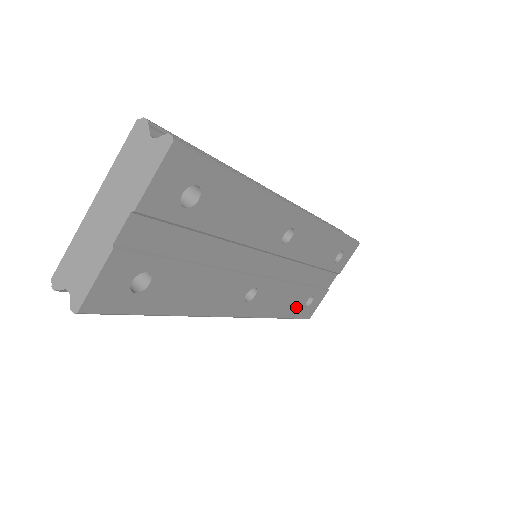
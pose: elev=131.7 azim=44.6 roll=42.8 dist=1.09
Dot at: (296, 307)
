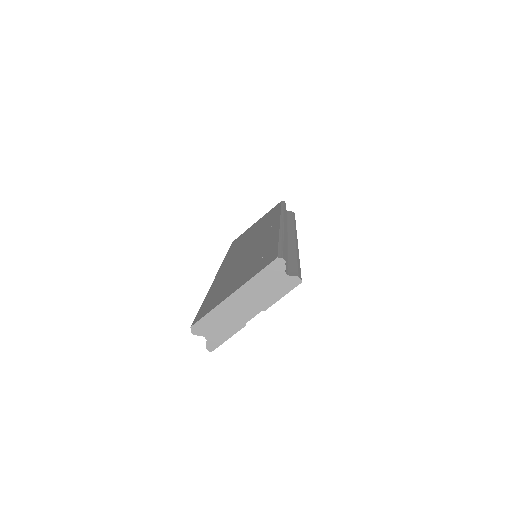
Dot at: occluded
